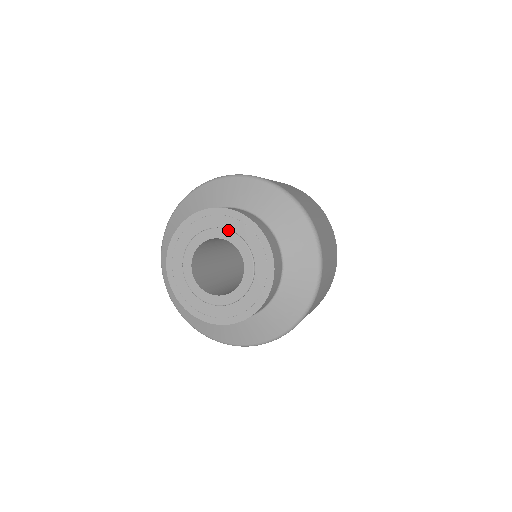
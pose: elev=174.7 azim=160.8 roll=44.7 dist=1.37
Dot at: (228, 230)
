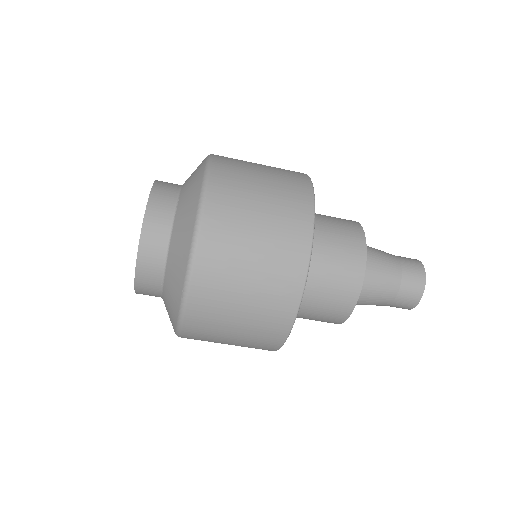
Dot at: occluded
